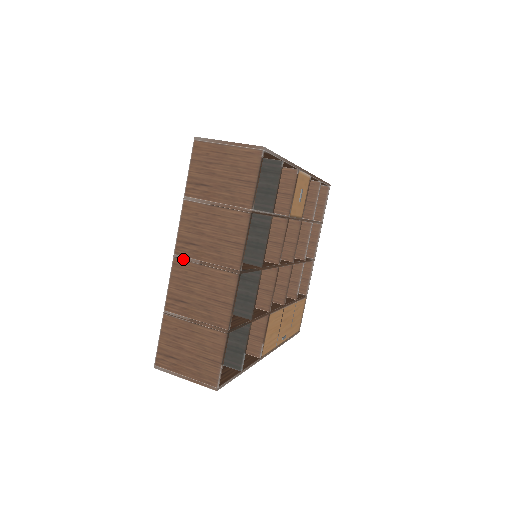
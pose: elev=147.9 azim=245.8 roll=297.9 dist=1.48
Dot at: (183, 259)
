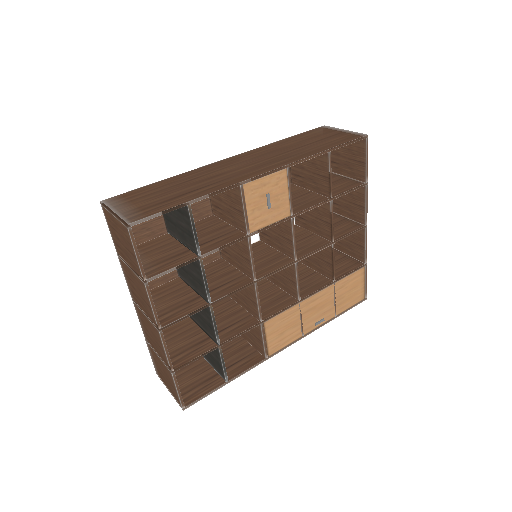
Dot at: (135, 304)
